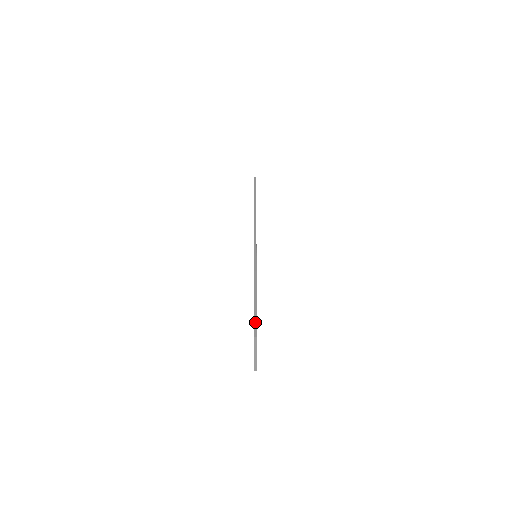
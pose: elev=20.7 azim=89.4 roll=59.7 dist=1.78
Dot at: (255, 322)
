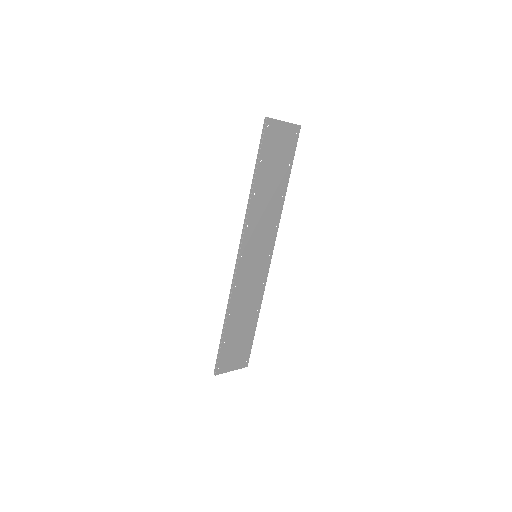
Dot at: (216, 362)
